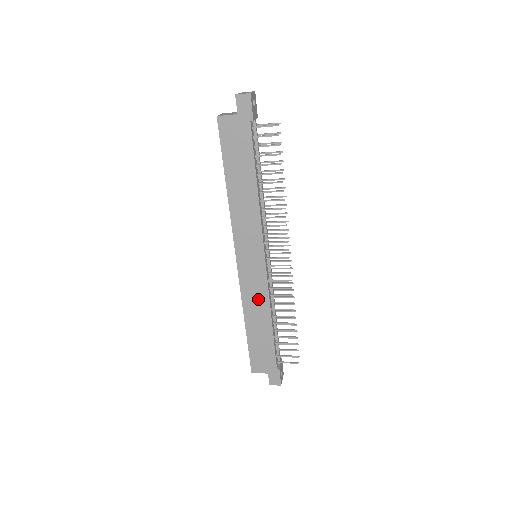
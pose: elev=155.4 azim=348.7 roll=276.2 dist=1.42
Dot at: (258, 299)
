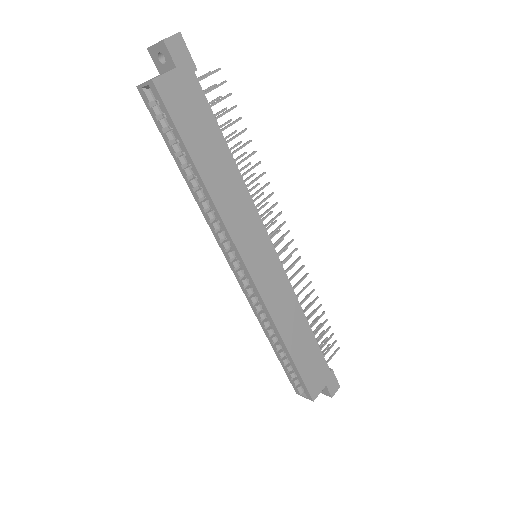
Dot at: (286, 304)
